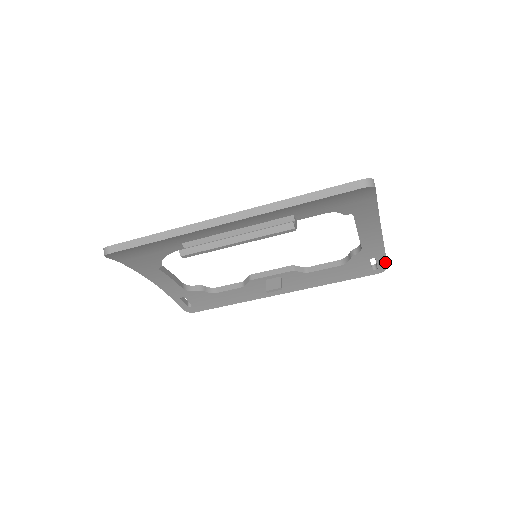
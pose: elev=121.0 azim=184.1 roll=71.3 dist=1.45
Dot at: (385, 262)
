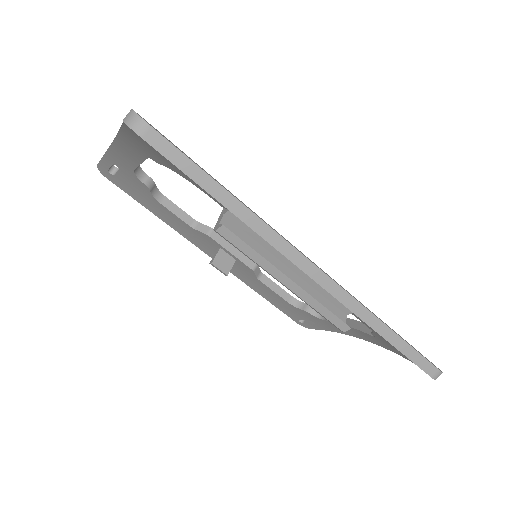
Dot at: (315, 328)
